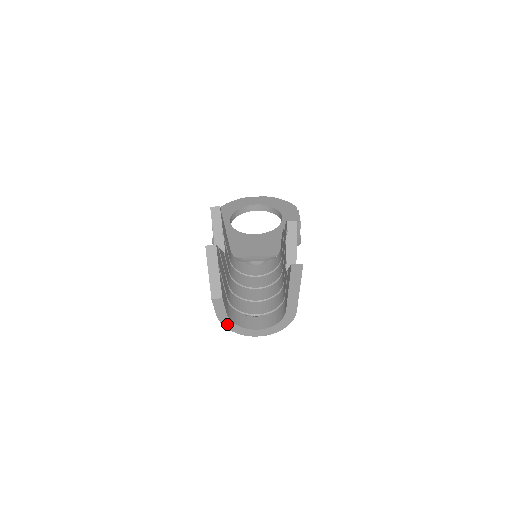
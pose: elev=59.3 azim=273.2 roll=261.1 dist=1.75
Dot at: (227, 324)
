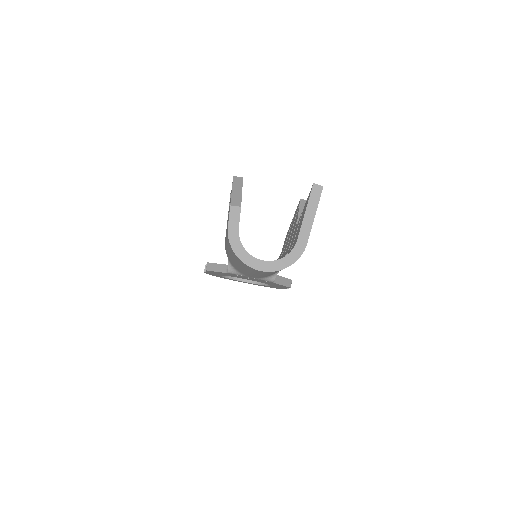
Dot at: (234, 244)
